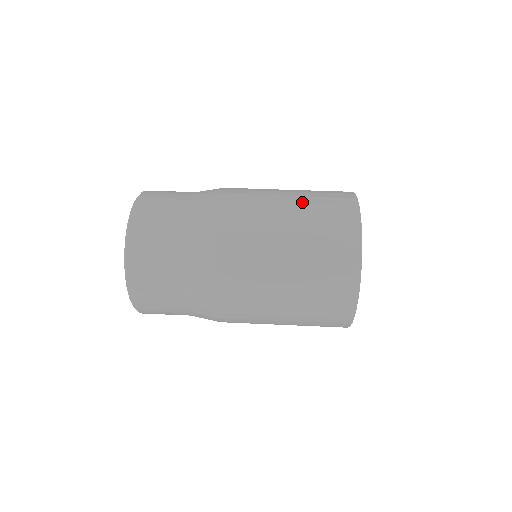
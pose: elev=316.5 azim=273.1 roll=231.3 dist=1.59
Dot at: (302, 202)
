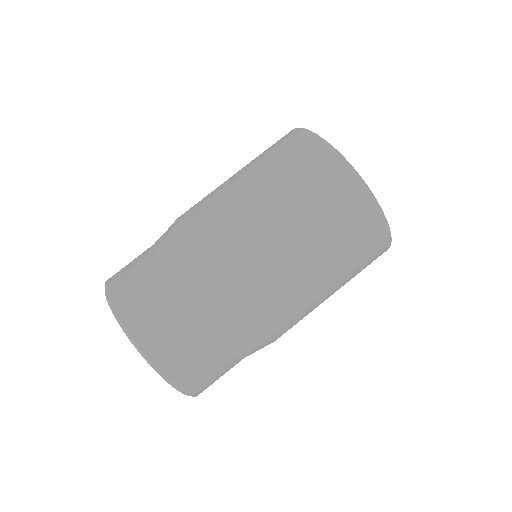
Dot at: (336, 261)
